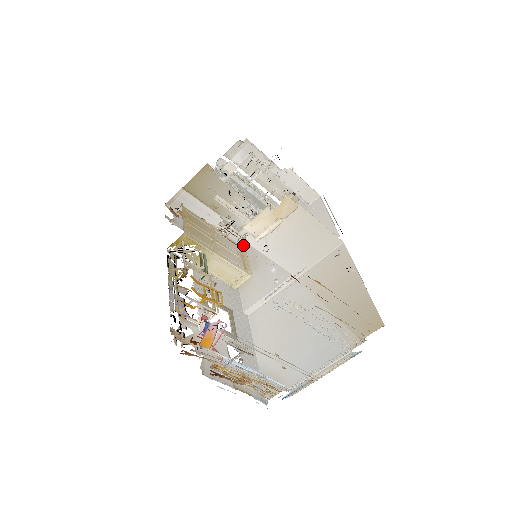
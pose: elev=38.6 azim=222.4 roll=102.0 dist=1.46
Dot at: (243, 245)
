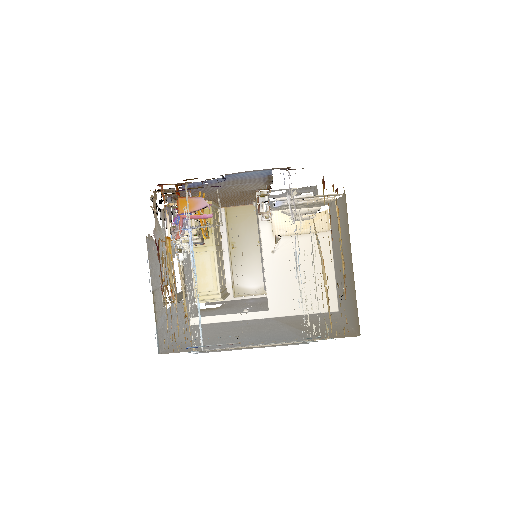
Dot at: occluded
